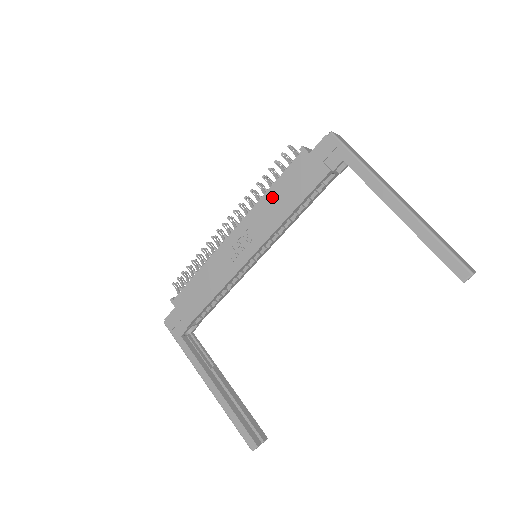
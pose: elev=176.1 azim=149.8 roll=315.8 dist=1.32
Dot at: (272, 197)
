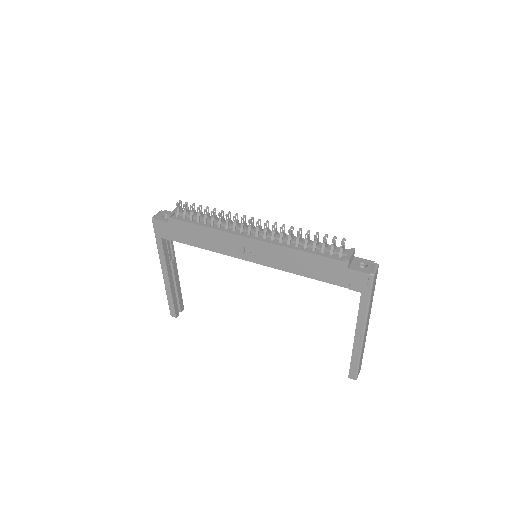
Dot at: (299, 256)
